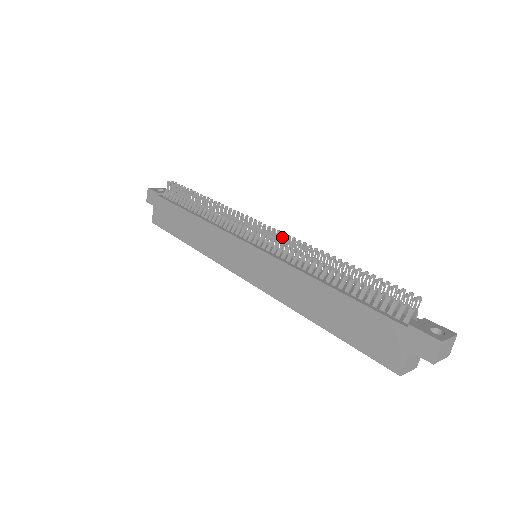
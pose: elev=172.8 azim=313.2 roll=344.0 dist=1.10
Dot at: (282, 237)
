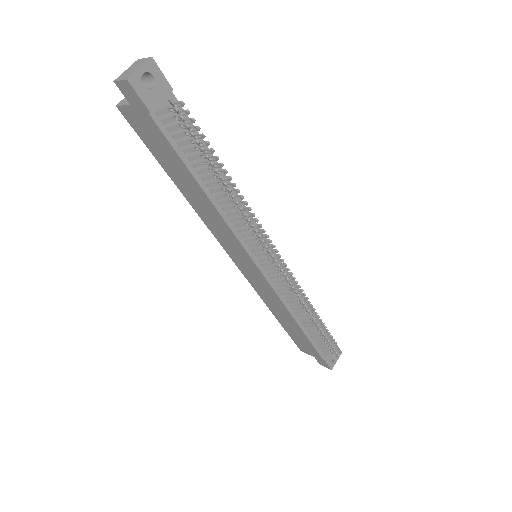
Dot at: (291, 287)
